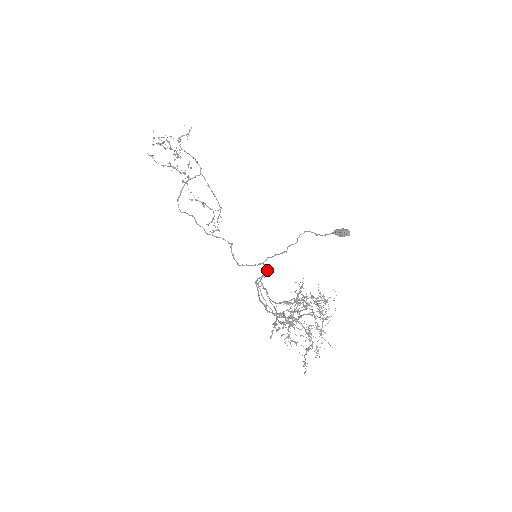
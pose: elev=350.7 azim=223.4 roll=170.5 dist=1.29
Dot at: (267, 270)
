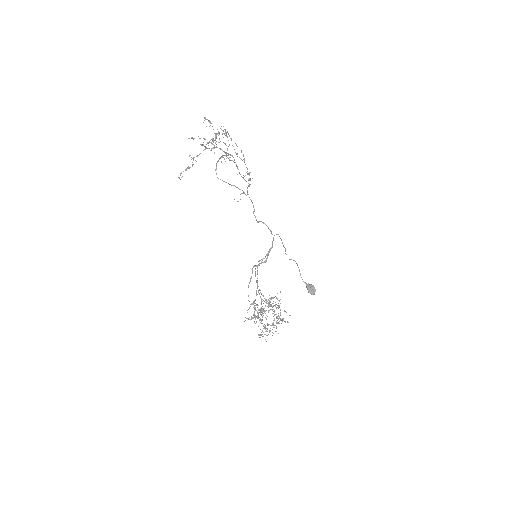
Dot at: (264, 261)
